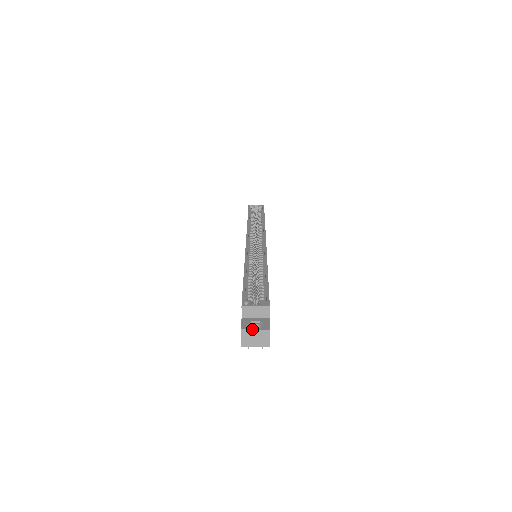
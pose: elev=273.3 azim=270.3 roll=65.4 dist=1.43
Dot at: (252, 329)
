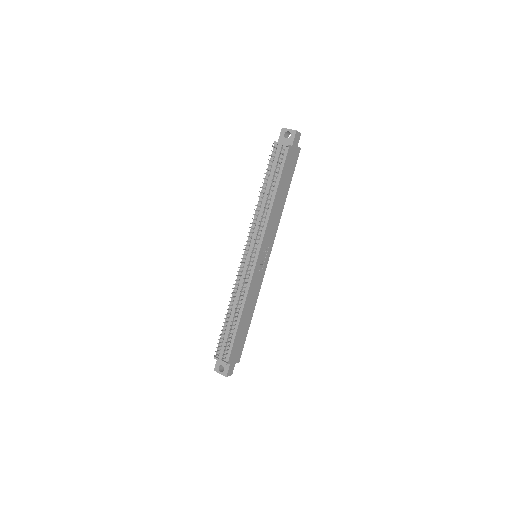
Dot at: occluded
